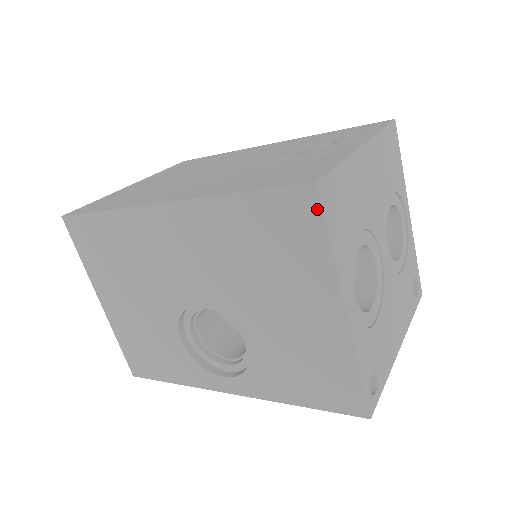
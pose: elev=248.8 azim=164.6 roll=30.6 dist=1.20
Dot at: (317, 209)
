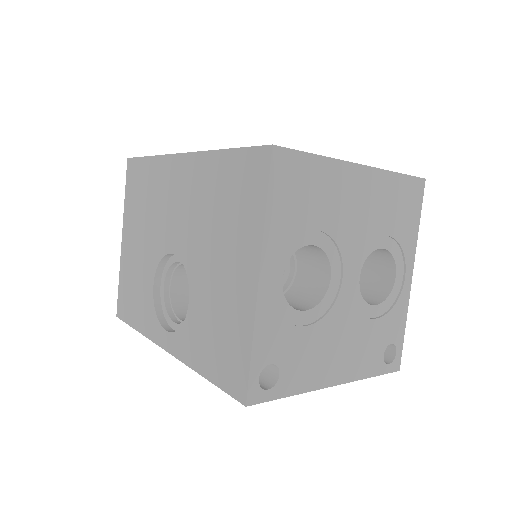
Dot at: (266, 170)
